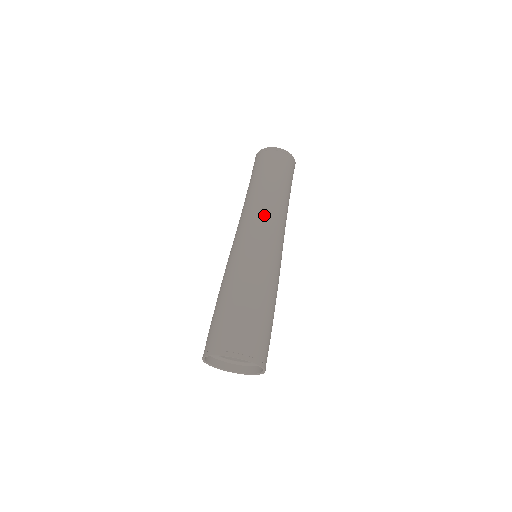
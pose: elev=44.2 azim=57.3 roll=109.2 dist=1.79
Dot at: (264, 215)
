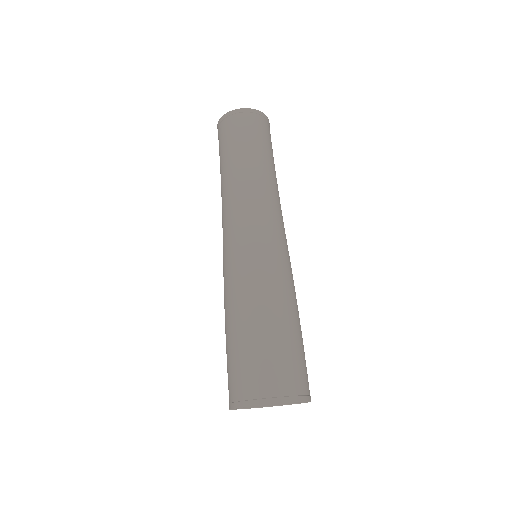
Dot at: (230, 209)
